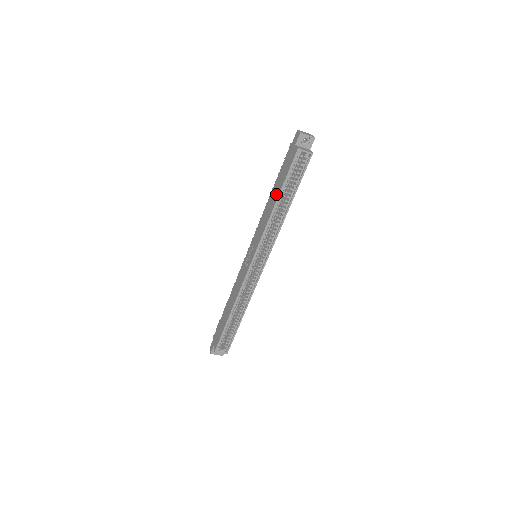
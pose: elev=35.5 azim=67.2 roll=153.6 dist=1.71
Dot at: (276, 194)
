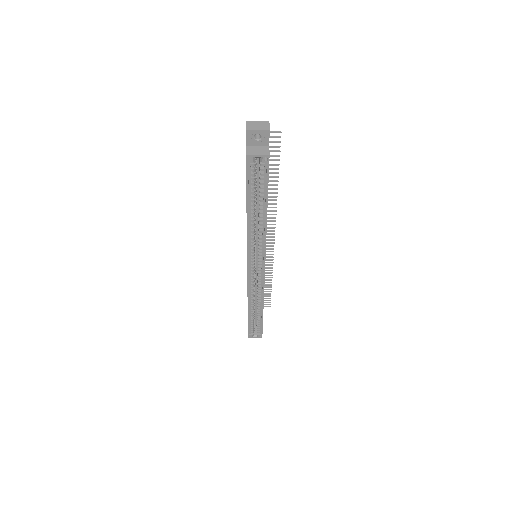
Dot at: occluded
